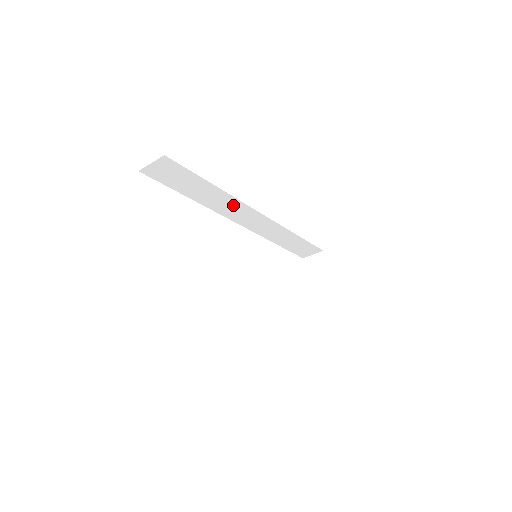
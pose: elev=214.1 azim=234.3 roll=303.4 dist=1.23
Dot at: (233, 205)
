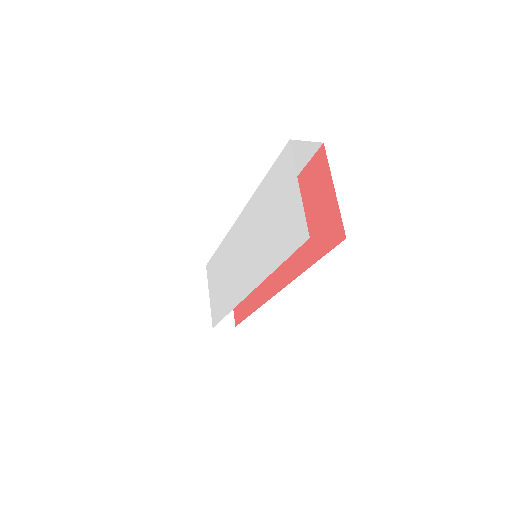
Dot at: occluded
